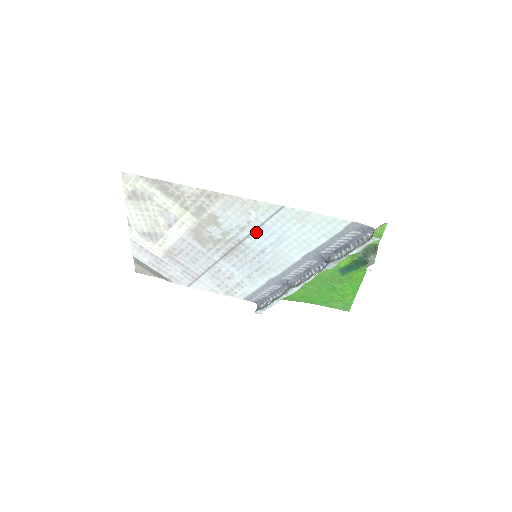
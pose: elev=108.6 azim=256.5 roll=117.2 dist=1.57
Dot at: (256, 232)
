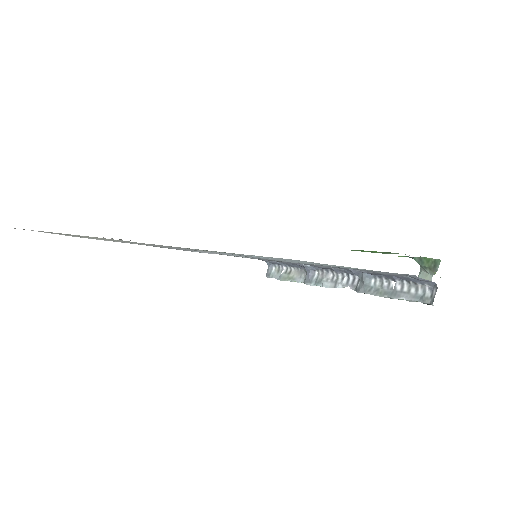
Dot at: occluded
